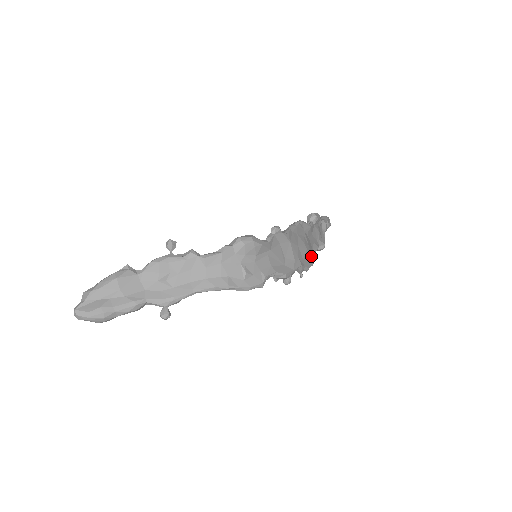
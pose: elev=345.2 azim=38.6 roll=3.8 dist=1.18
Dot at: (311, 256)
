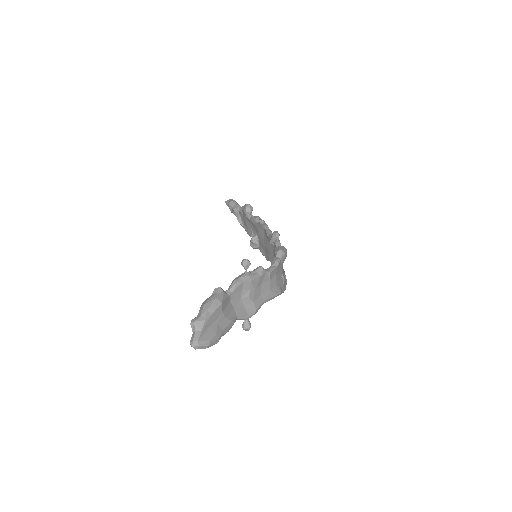
Dot at: occluded
